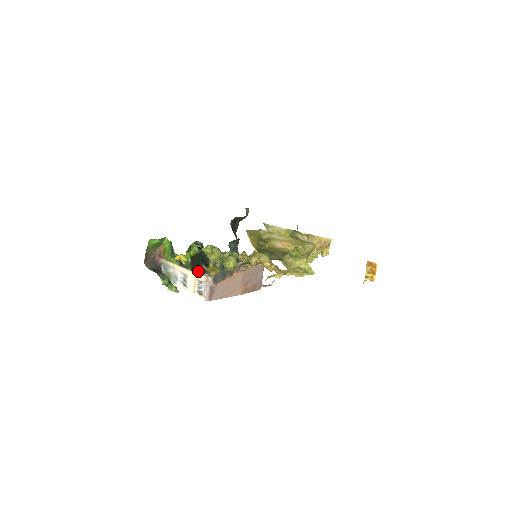
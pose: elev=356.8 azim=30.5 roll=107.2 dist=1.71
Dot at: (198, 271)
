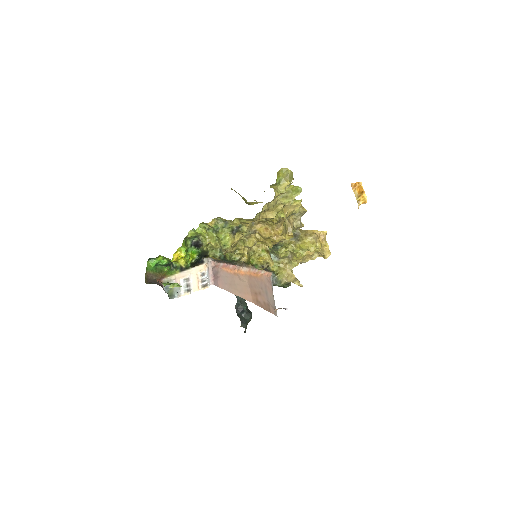
Dot at: (198, 264)
